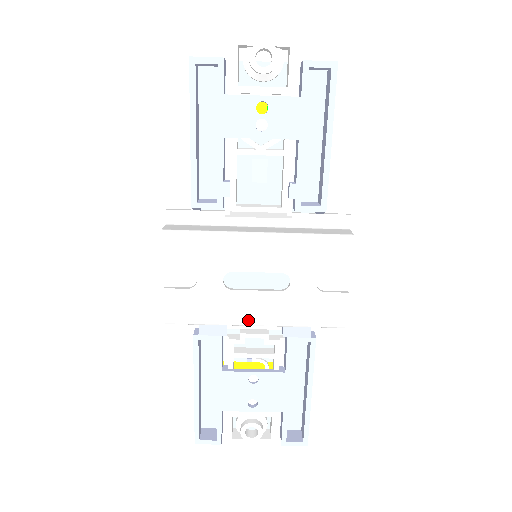
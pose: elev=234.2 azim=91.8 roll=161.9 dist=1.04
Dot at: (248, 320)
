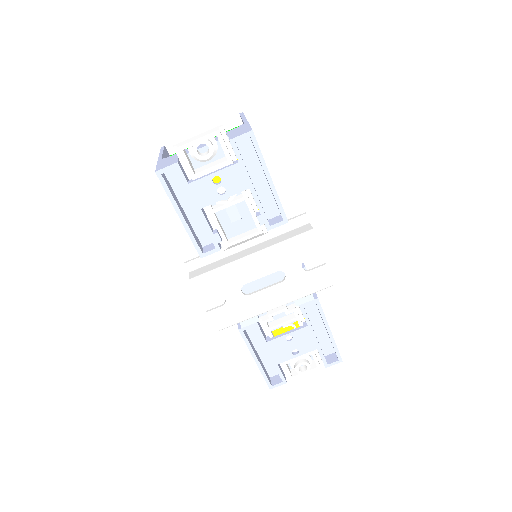
Dot at: (269, 307)
